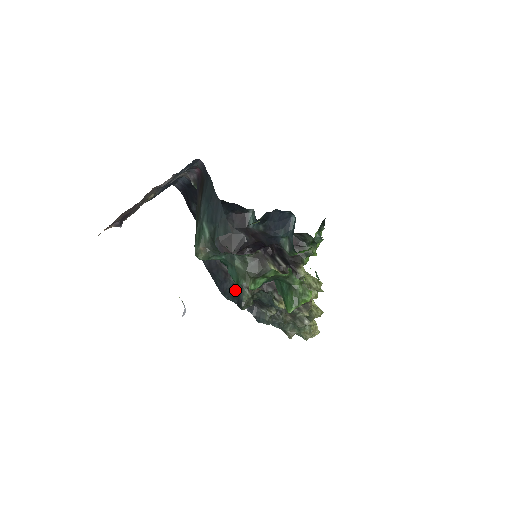
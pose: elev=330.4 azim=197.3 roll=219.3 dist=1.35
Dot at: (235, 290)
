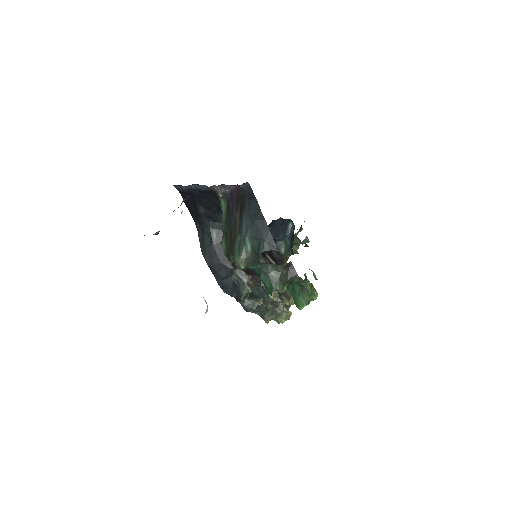
Dot at: (235, 285)
